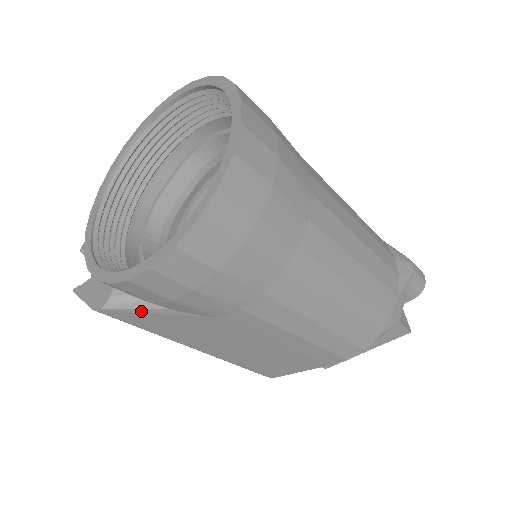
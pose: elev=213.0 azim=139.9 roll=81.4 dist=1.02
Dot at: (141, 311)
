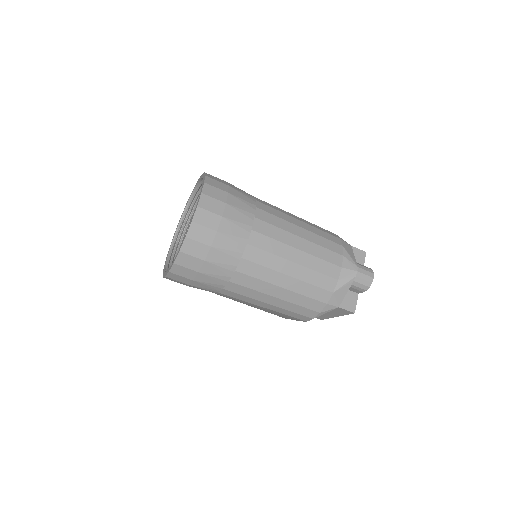
Dot at: occluded
